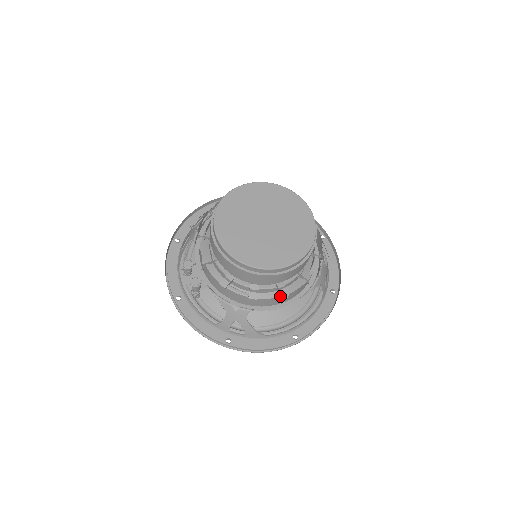
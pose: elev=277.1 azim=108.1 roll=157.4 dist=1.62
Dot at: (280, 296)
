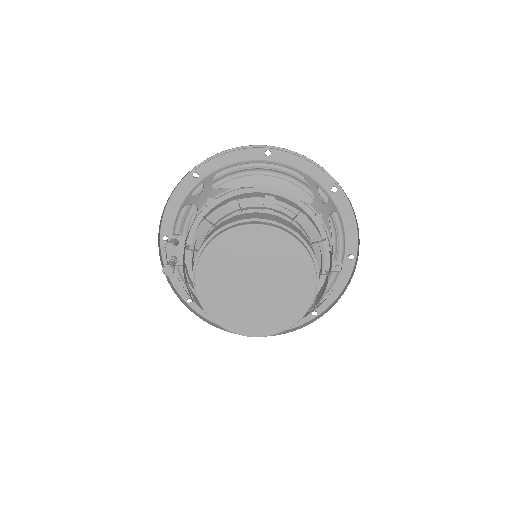
Dot at: occluded
